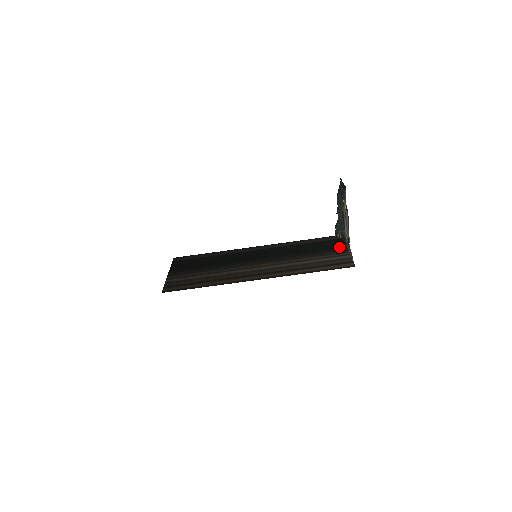
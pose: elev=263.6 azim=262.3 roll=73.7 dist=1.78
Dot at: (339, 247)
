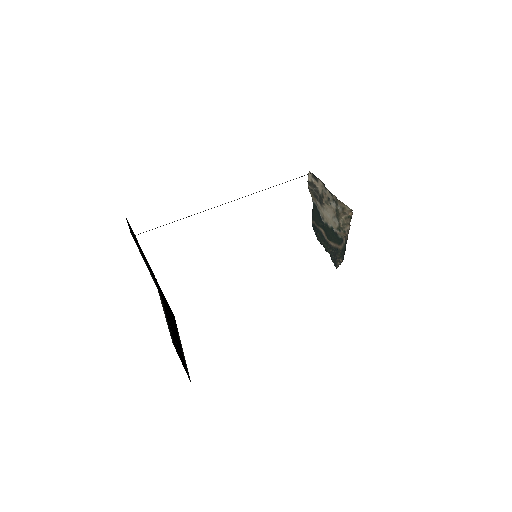
Dot at: occluded
